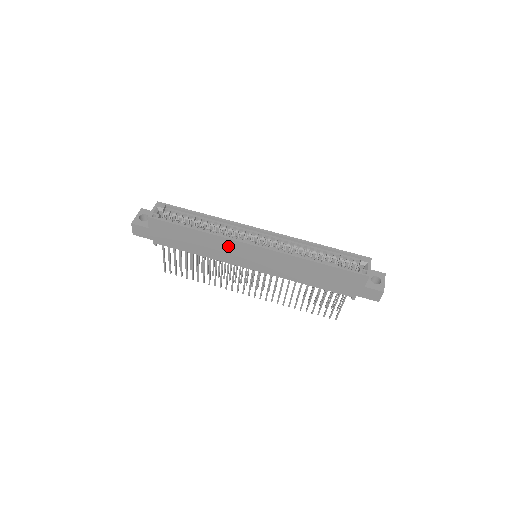
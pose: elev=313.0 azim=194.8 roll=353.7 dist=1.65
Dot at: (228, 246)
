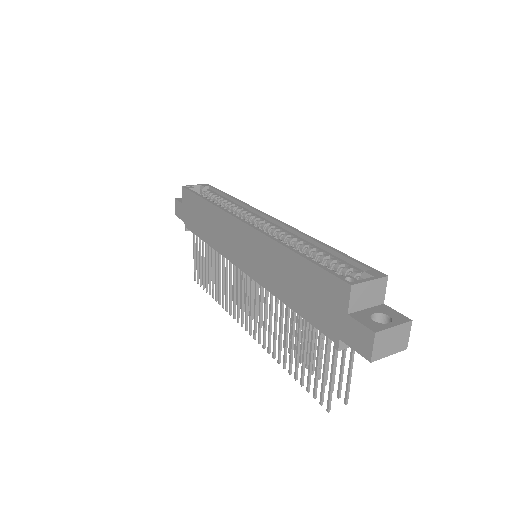
Dot at: (224, 225)
